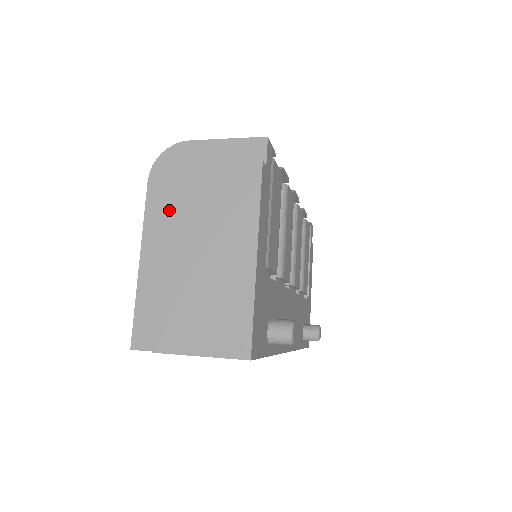
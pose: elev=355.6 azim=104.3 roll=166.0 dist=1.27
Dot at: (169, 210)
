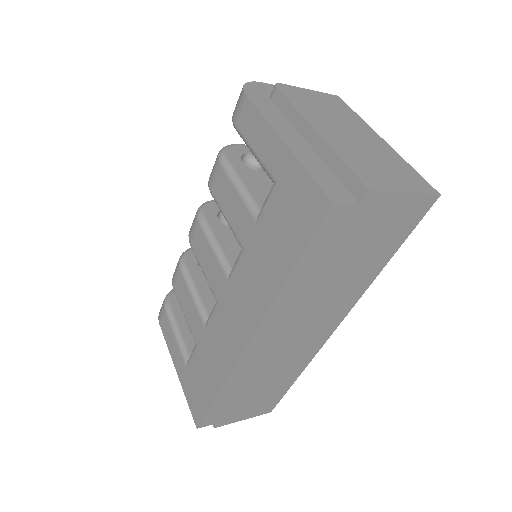
Dot at: (295, 105)
